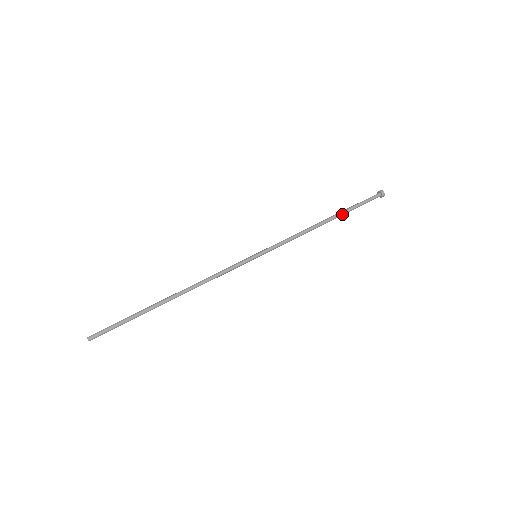
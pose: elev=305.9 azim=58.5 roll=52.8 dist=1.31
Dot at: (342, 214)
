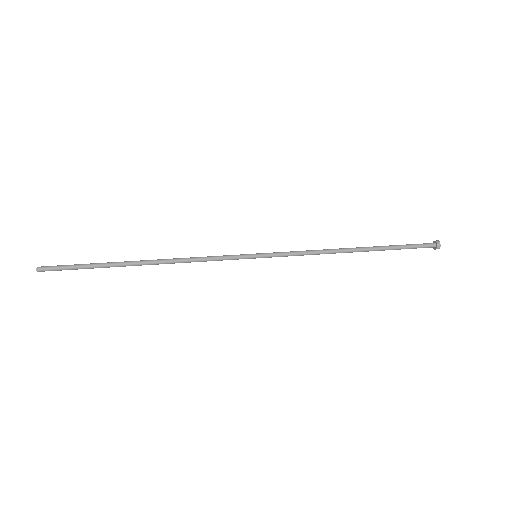
Dot at: (378, 248)
